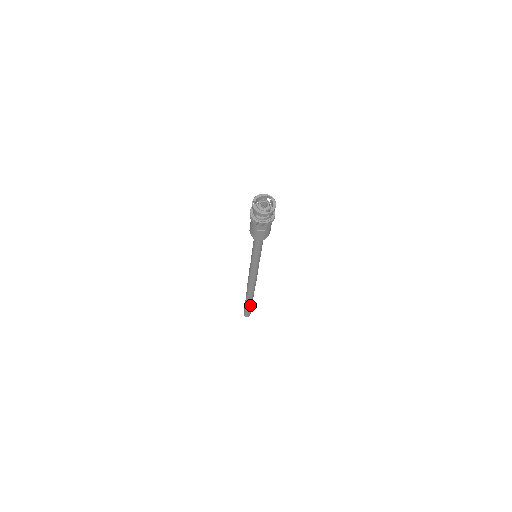
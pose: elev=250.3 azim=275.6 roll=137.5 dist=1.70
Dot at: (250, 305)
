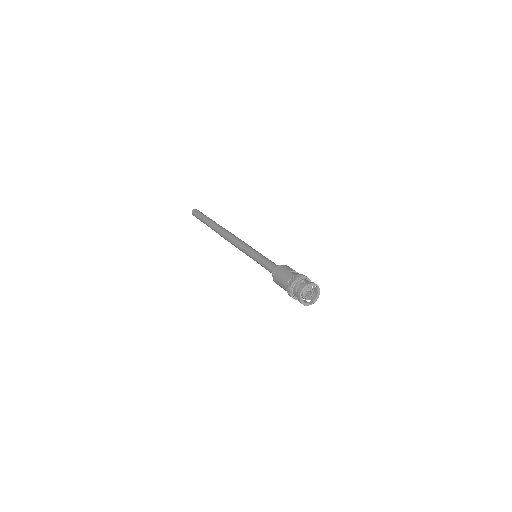
Dot at: occluded
